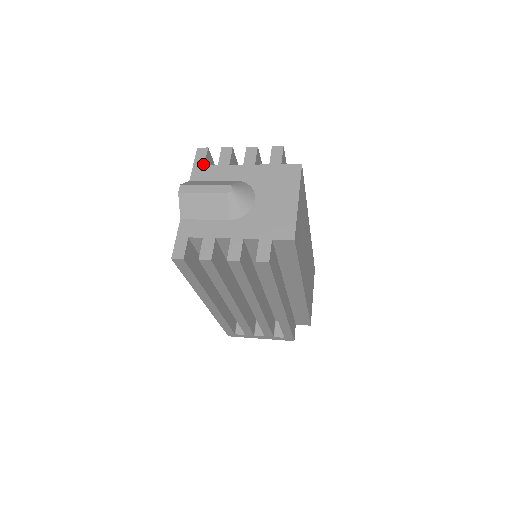
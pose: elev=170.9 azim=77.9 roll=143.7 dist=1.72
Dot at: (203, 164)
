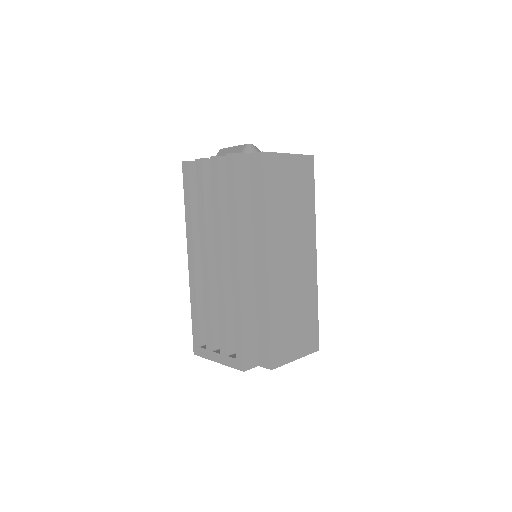
Dot at: occluded
